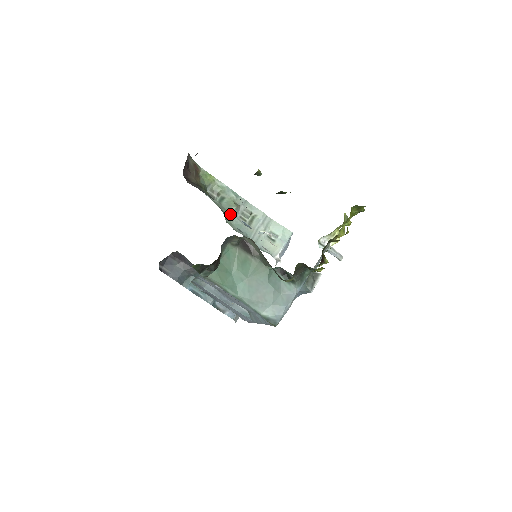
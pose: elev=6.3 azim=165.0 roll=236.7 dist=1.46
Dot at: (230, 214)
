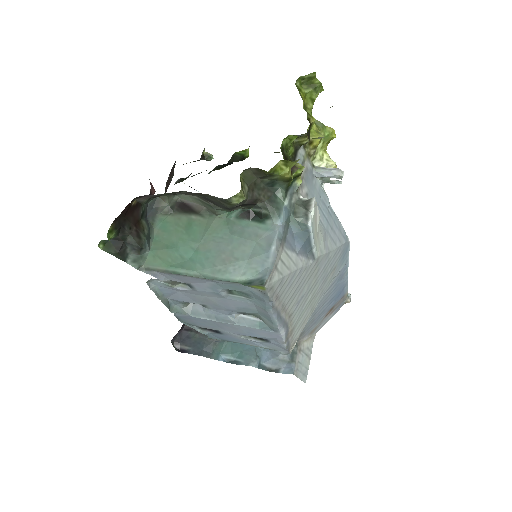
Dot at: occluded
